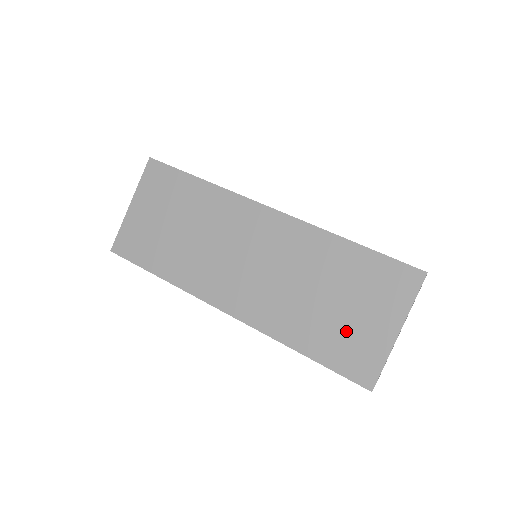
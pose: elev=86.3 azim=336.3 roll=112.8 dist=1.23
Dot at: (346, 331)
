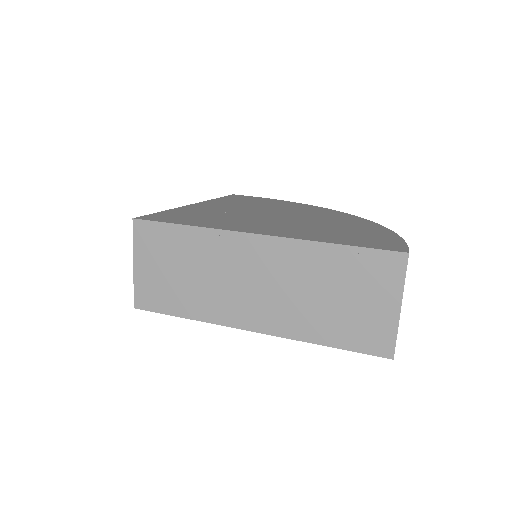
Dot at: (357, 319)
